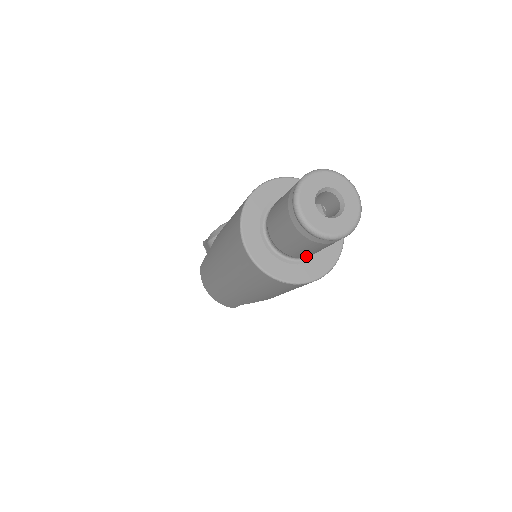
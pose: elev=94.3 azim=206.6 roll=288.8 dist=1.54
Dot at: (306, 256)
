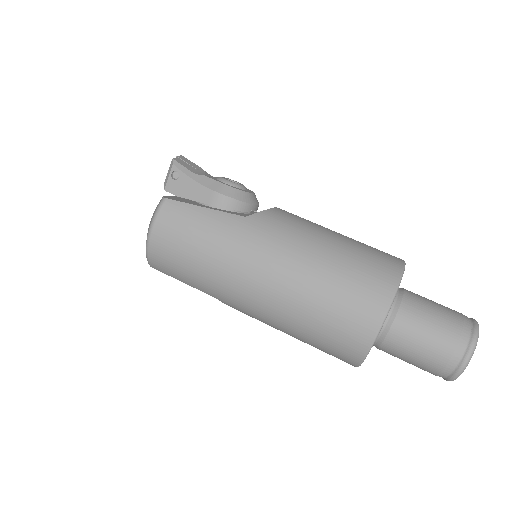
Dot at: (380, 349)
